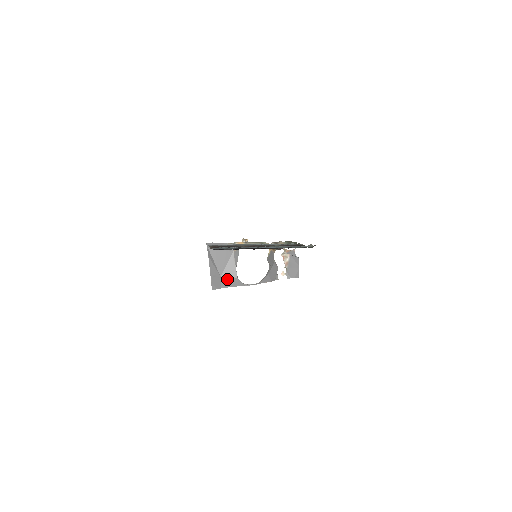
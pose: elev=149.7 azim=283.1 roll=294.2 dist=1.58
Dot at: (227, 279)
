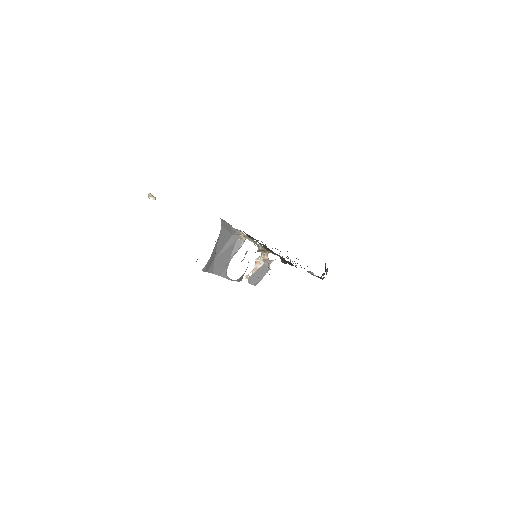
Dot at: (217, 265)
